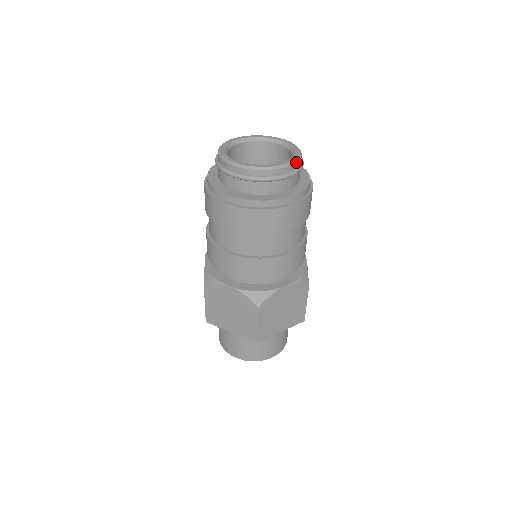
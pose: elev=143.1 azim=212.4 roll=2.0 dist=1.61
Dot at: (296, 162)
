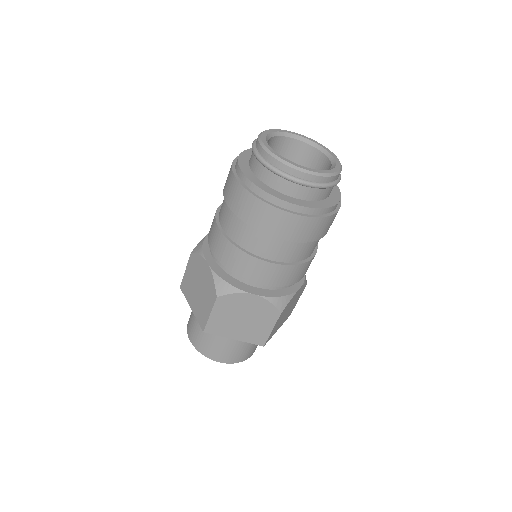
Dot at: occluded
